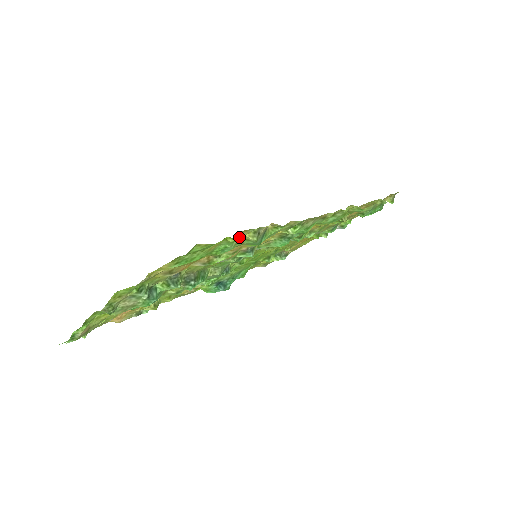
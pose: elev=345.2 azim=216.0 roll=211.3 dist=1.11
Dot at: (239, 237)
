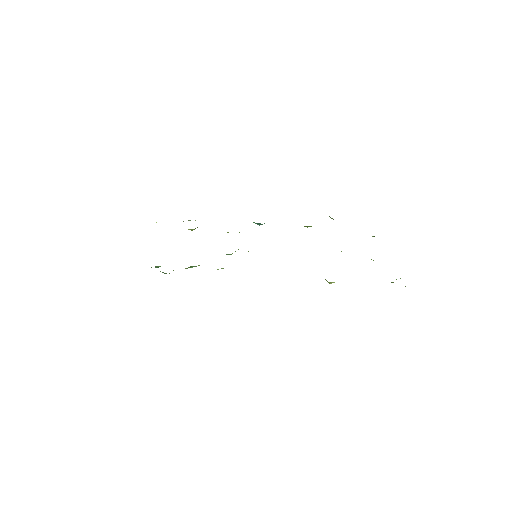
Dot at: occluded
